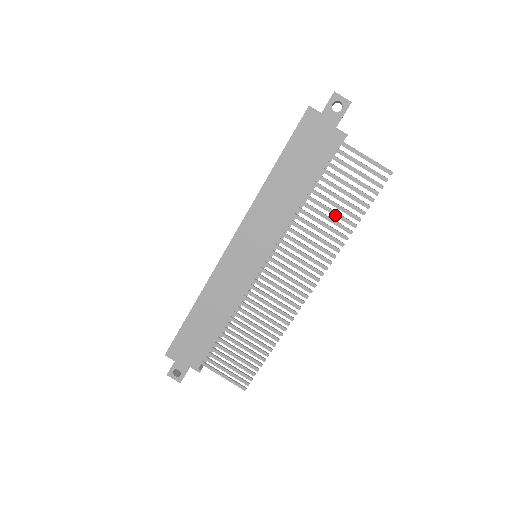
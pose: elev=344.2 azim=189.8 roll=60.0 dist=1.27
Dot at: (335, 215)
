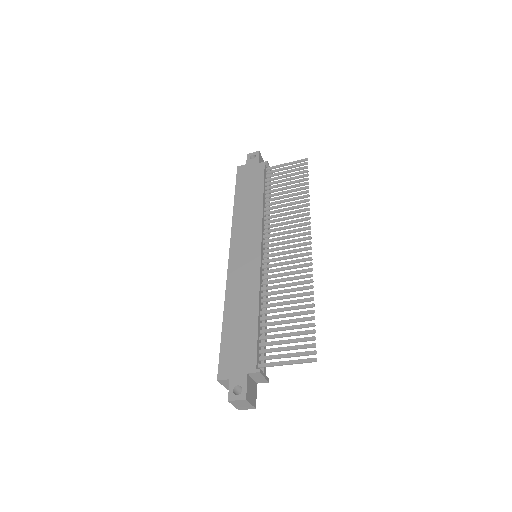
Dot at: (291, 196)
